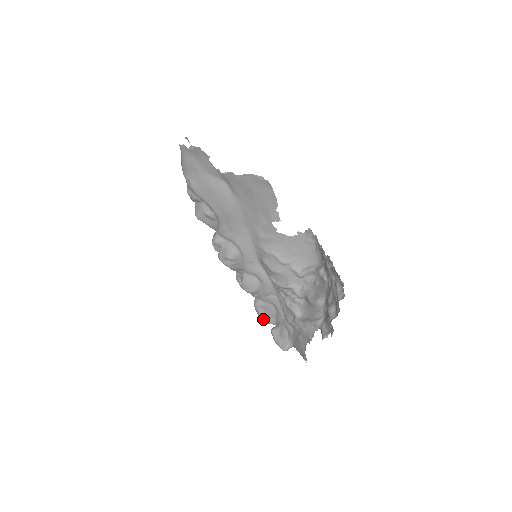
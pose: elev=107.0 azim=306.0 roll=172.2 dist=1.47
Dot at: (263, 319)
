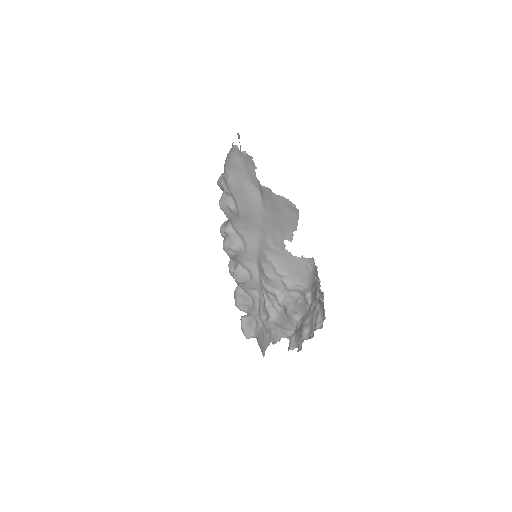
Dot at: (238, 305)
